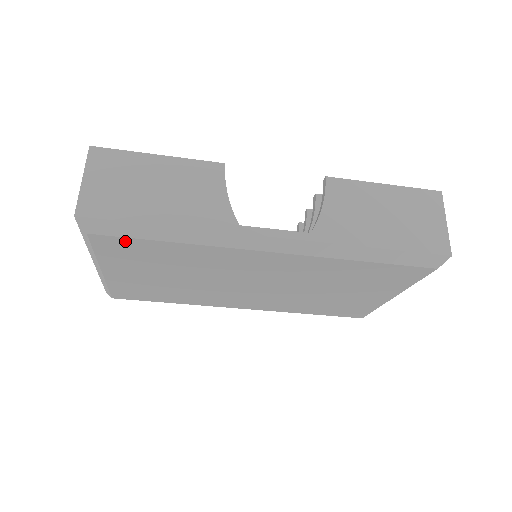
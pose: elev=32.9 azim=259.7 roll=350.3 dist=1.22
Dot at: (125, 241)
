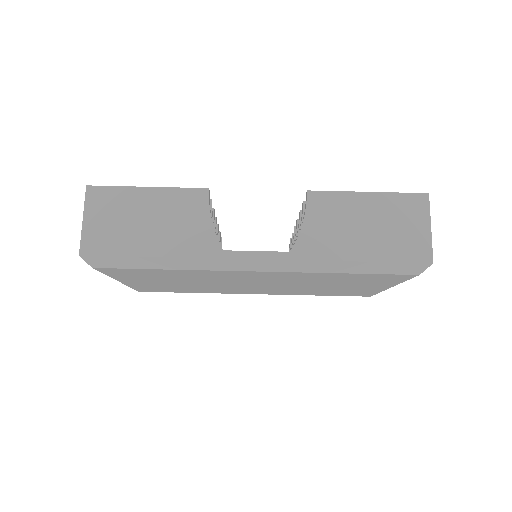
Dot at: (126, 270)
